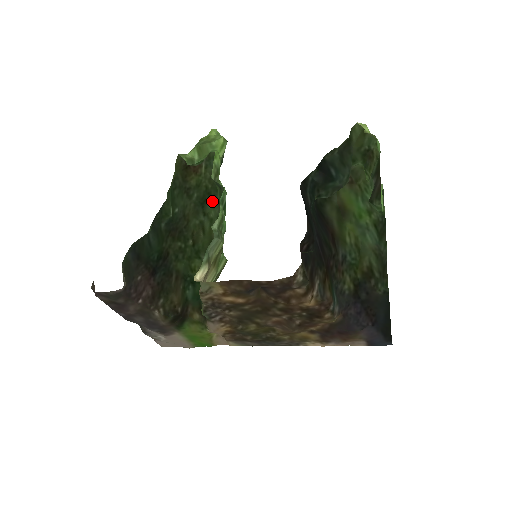
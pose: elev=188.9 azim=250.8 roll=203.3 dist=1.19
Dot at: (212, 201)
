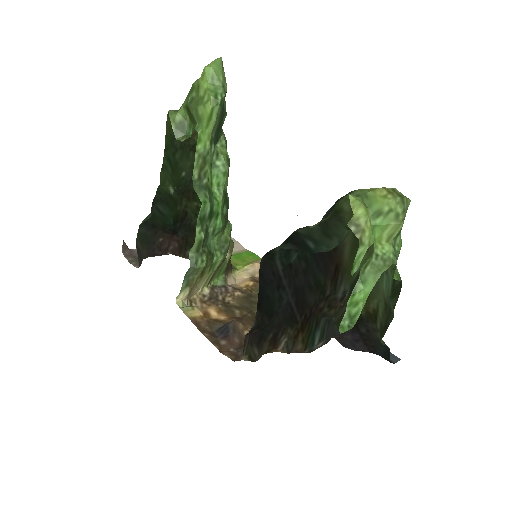
Dot at: occluded
